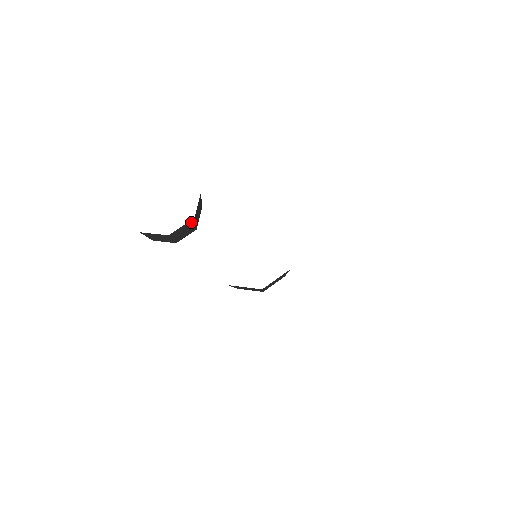
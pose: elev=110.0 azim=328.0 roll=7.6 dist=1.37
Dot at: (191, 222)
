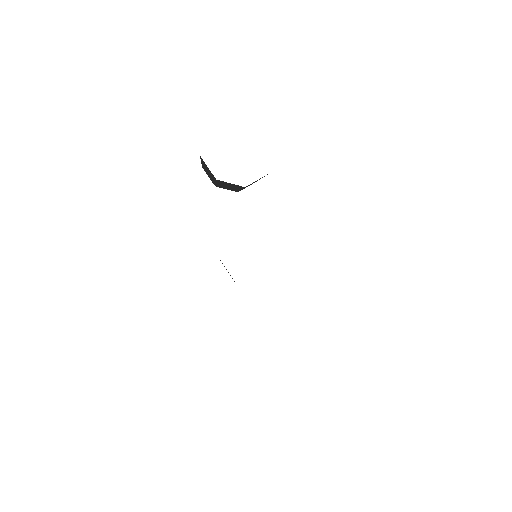
Dot at: (240, 187)
